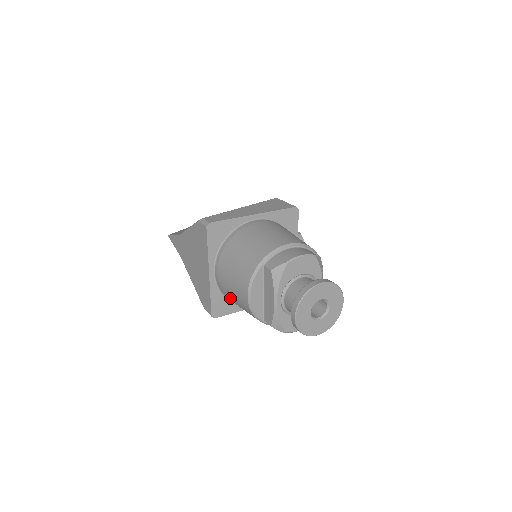
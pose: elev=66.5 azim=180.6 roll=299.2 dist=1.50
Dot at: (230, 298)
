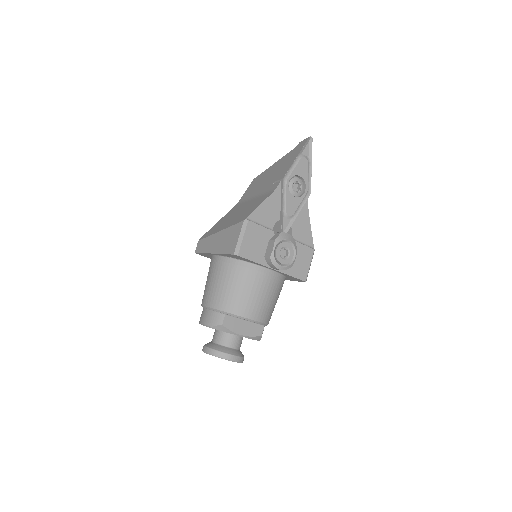
Dot at: occluded
